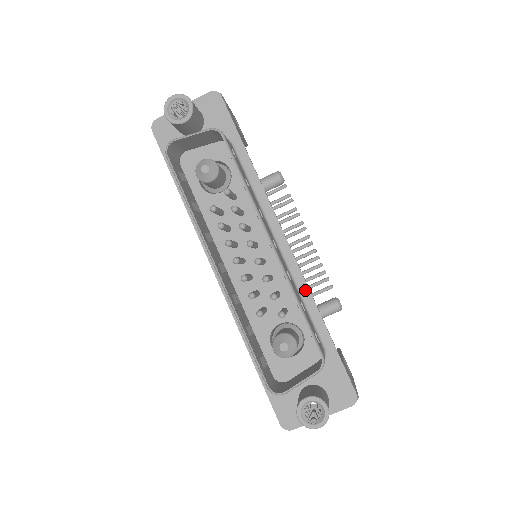
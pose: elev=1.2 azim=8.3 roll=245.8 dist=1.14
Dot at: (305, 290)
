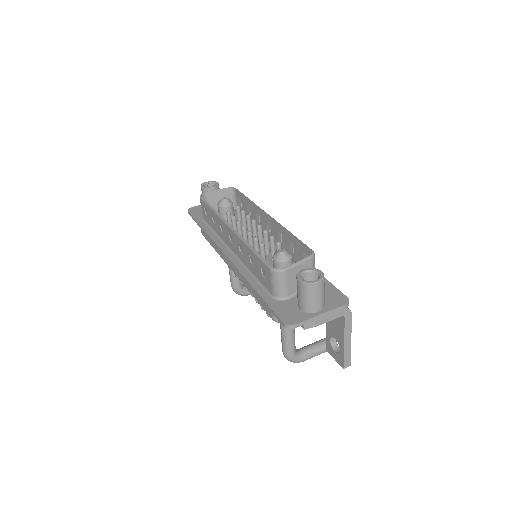
Dot at: occluded
